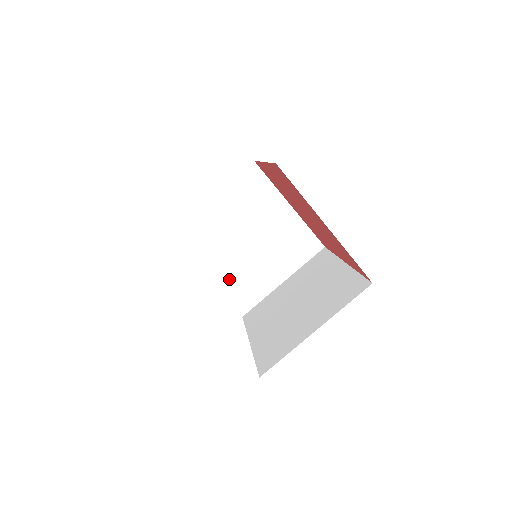
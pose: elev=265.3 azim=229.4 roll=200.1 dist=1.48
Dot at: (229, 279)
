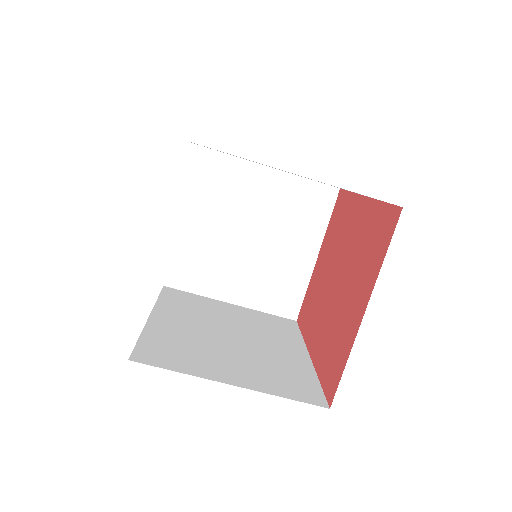
Dot at: (197, 244)
